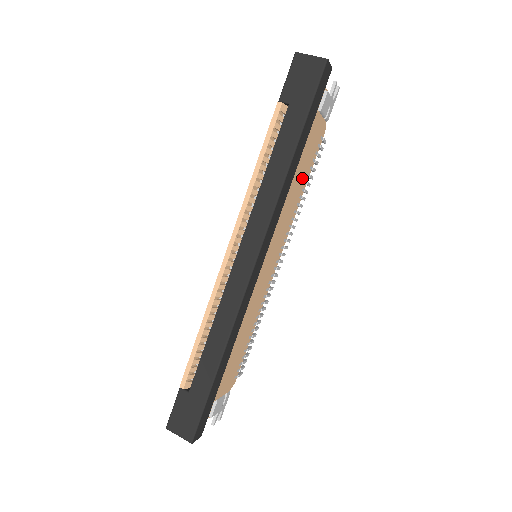
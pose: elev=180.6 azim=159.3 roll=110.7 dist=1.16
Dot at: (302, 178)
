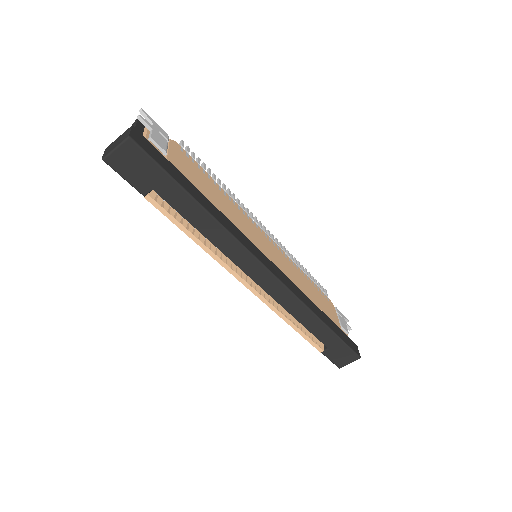
Dot at: (213, 190)
